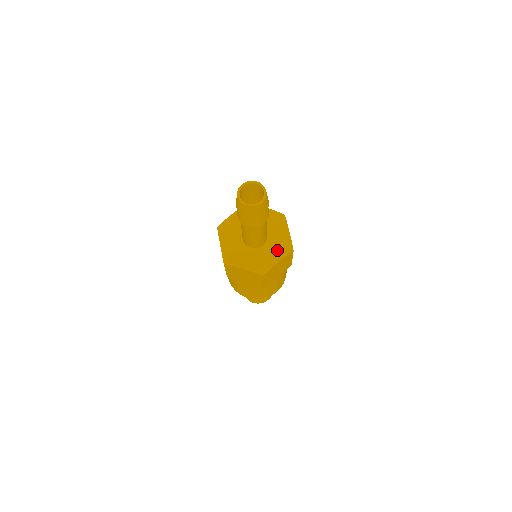
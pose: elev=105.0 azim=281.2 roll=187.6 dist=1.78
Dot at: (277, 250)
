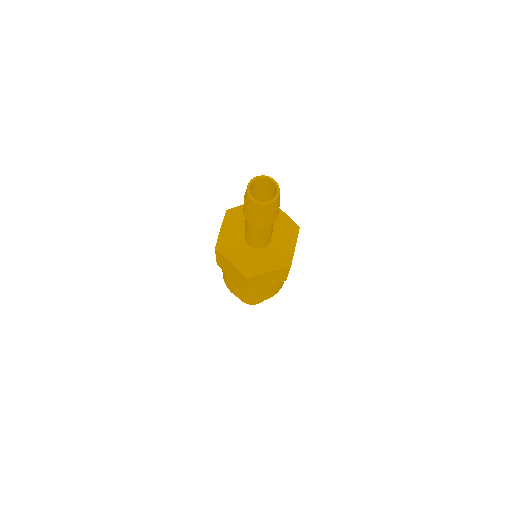
Dot at: (274, 259)
